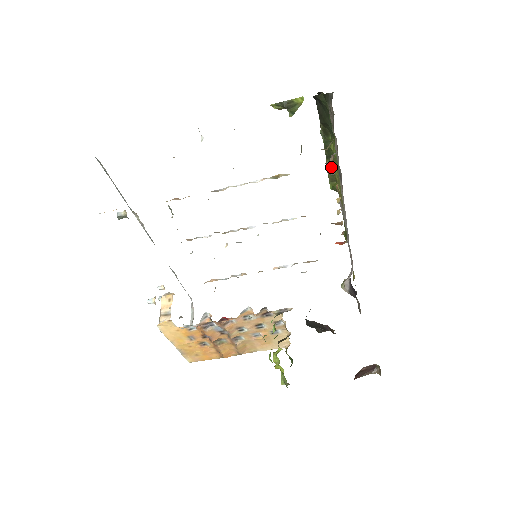
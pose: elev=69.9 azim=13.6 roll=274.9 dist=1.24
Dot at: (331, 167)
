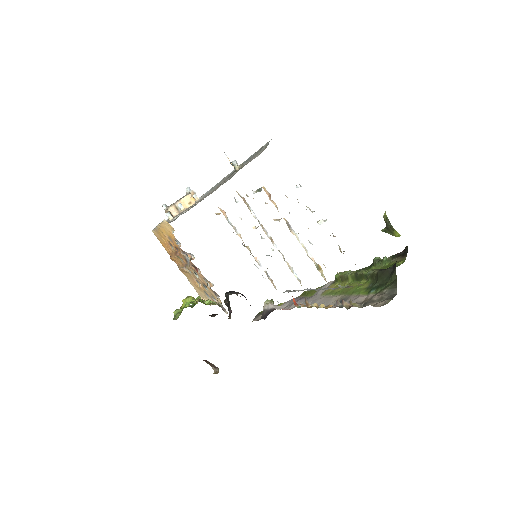
Dot at: (350, 278)
